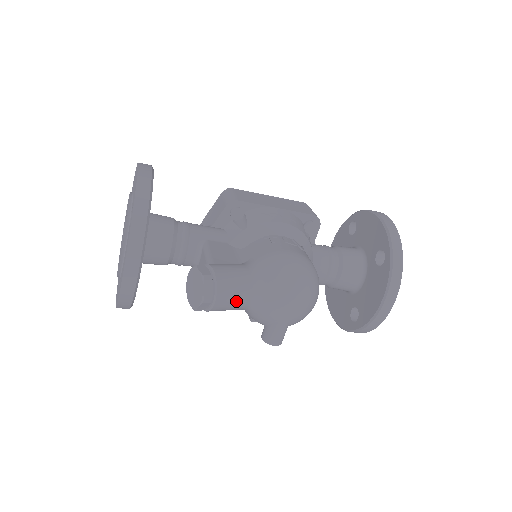
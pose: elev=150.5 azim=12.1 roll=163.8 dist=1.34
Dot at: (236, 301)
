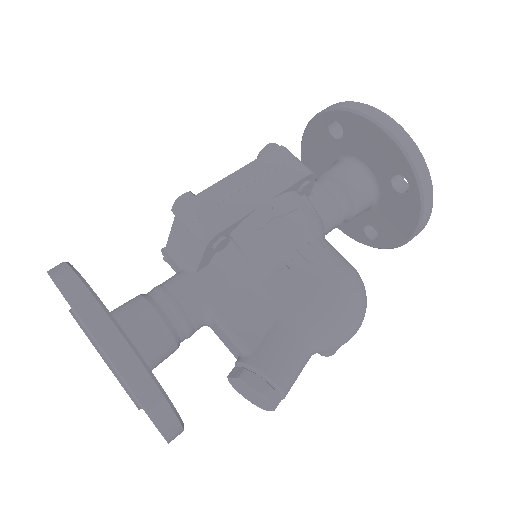
Dot at: occluded
